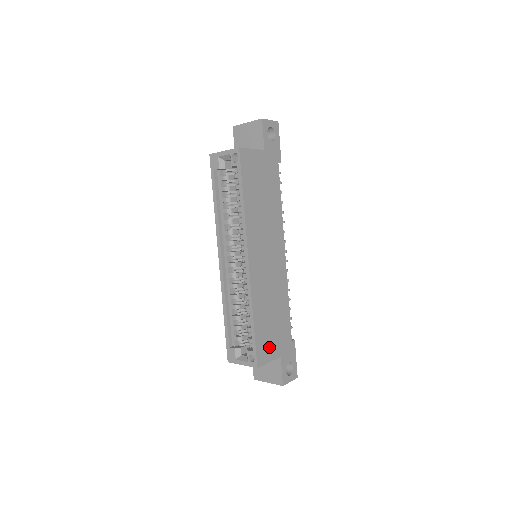
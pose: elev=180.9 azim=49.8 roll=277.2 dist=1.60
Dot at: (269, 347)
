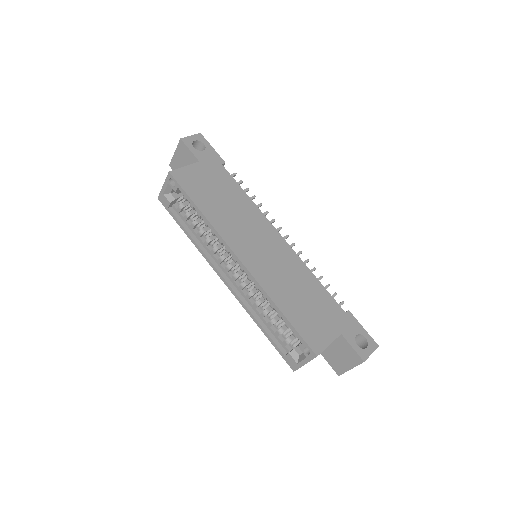
Dot at: (319, 330)
